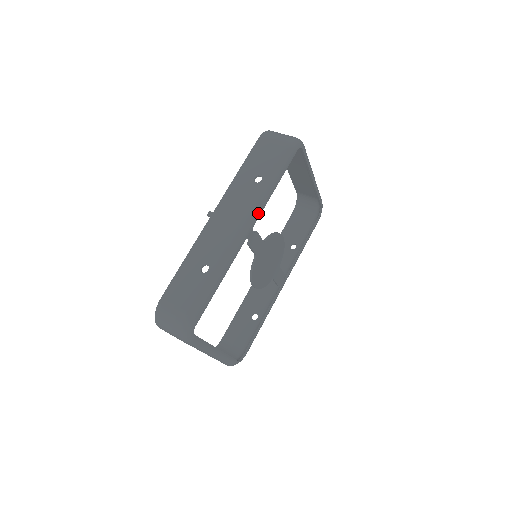
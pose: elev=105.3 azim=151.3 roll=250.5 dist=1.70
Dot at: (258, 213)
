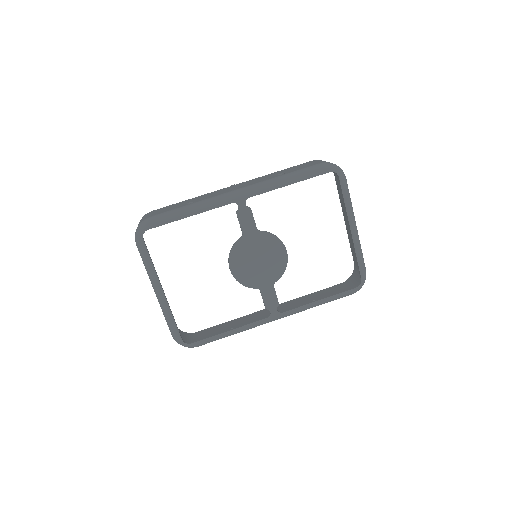
Dot at: (258, 191)
